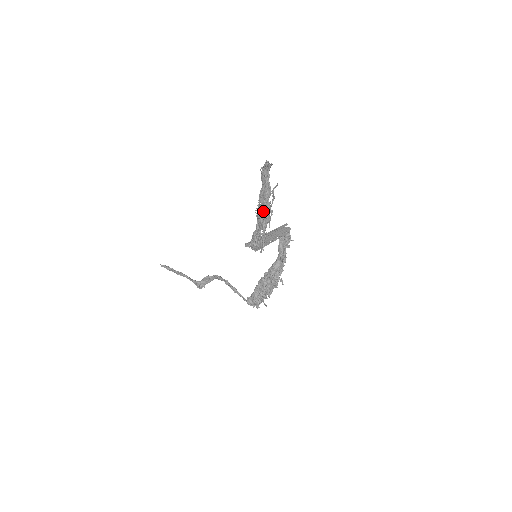
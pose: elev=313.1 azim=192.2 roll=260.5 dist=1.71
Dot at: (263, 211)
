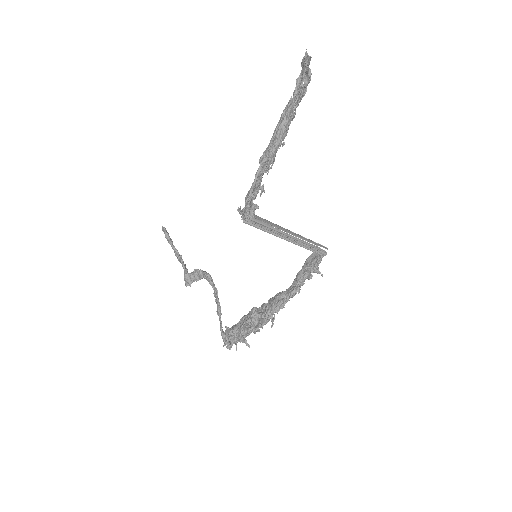
Dot at: (270, 140)
